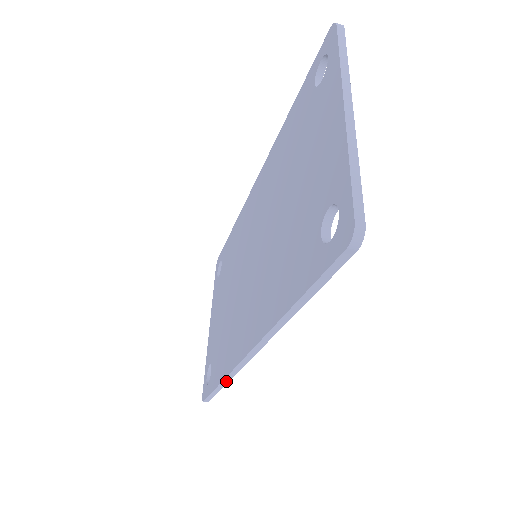
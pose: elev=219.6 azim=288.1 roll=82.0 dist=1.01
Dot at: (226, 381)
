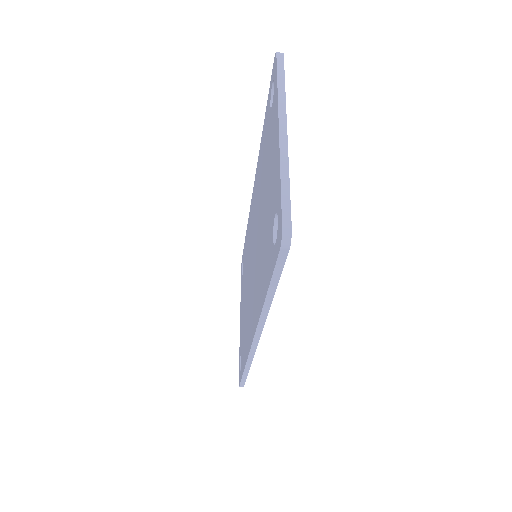
Dot at: (248, 366)
